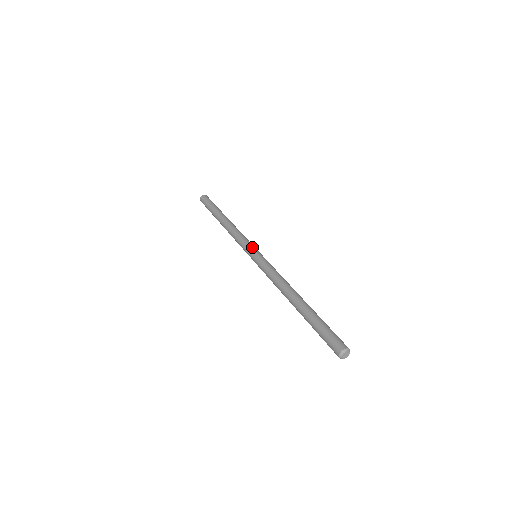
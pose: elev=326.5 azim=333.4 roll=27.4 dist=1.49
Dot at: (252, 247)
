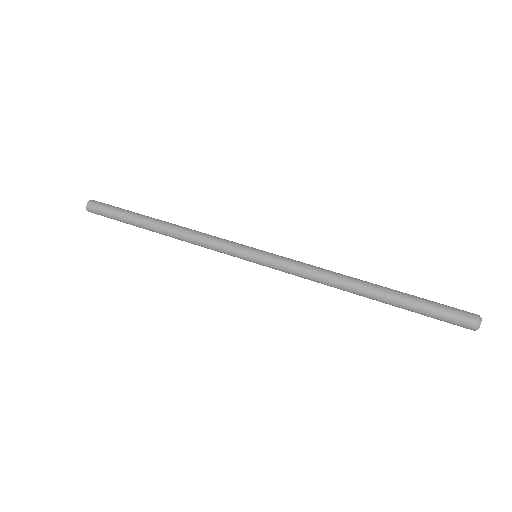
Dot at: (244, 247)
